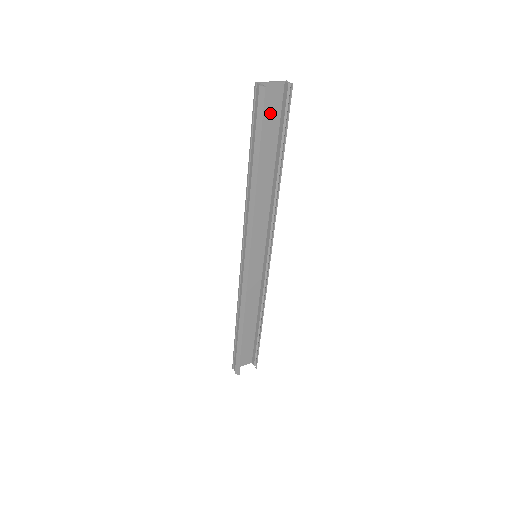
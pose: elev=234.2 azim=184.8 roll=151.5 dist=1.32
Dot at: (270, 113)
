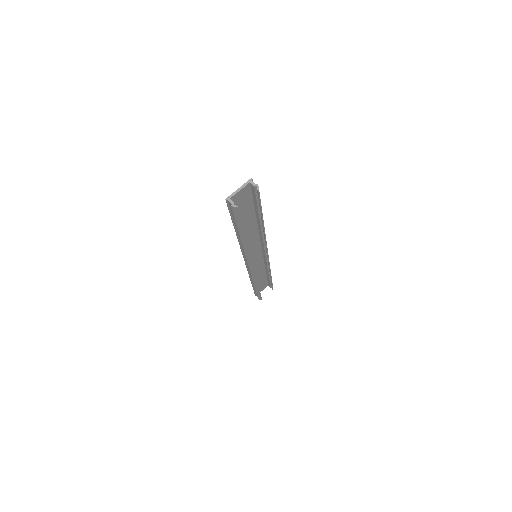
Dot at: (243, 202)
